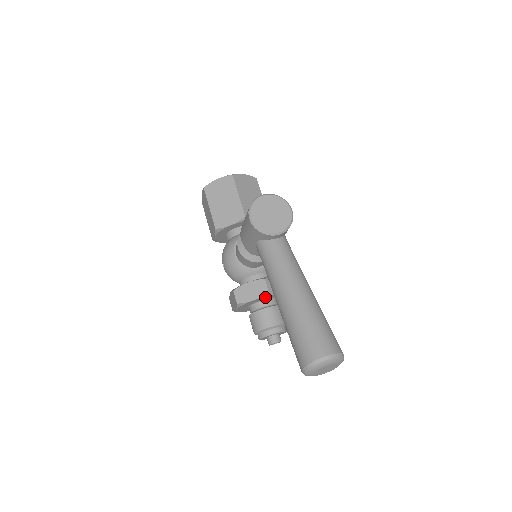
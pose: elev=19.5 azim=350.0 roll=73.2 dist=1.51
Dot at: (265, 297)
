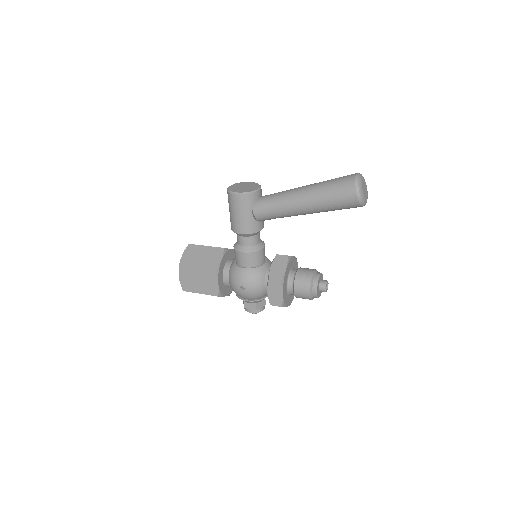
Dot at: (289, 264)
